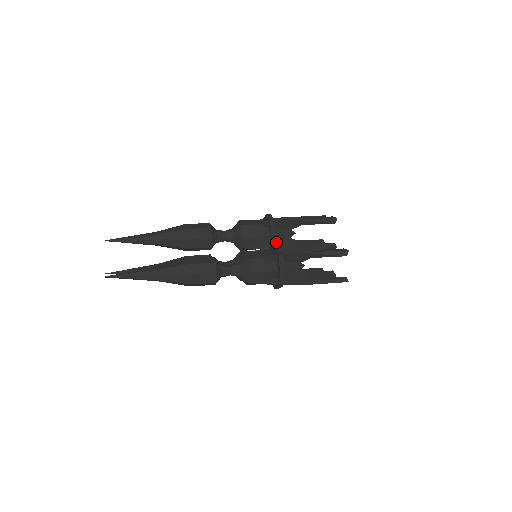
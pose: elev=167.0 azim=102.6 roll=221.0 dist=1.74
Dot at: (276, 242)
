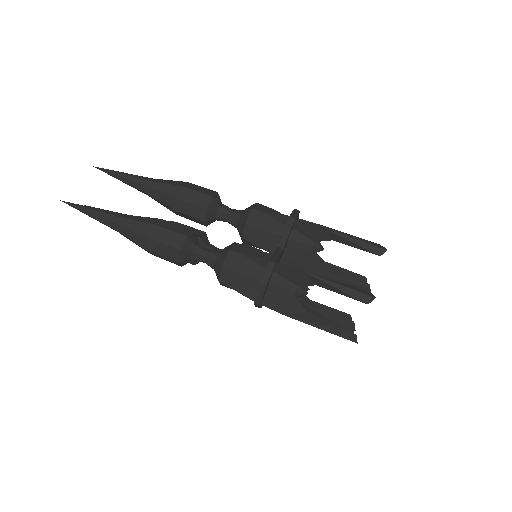
Dot at: (289, 249)
